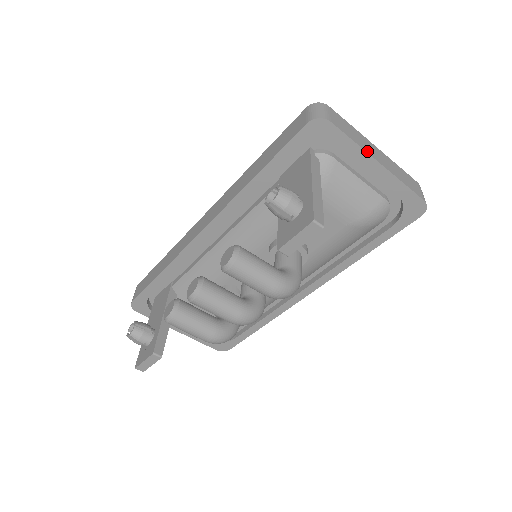
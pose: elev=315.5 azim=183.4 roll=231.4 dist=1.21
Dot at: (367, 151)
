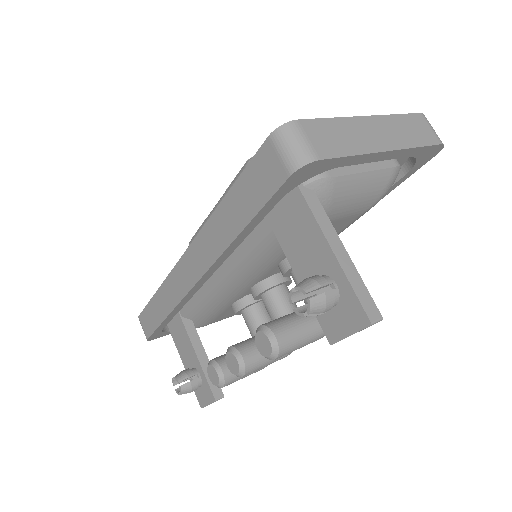
Dot at: (369, 150)
